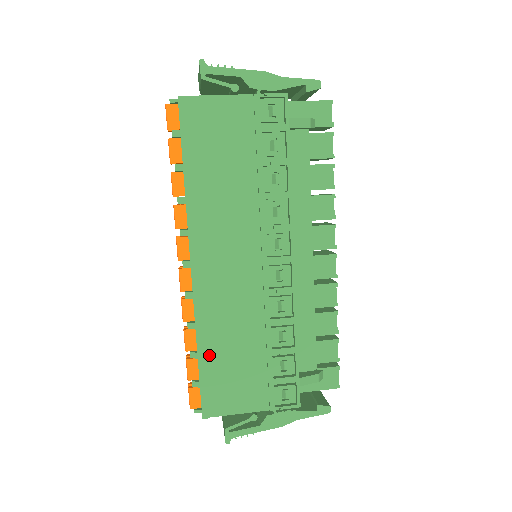
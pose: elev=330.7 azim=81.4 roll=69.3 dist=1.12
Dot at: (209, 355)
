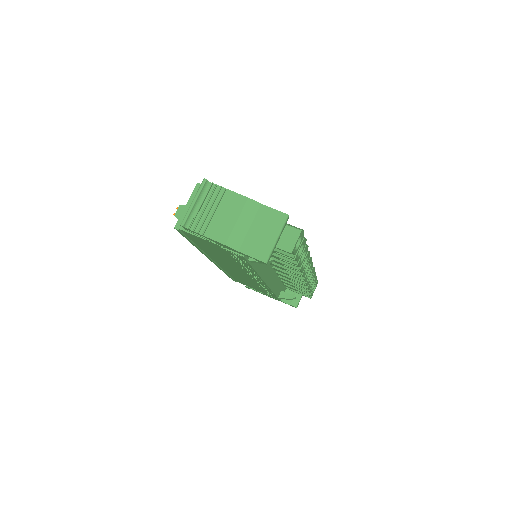
Dot at: occluded
